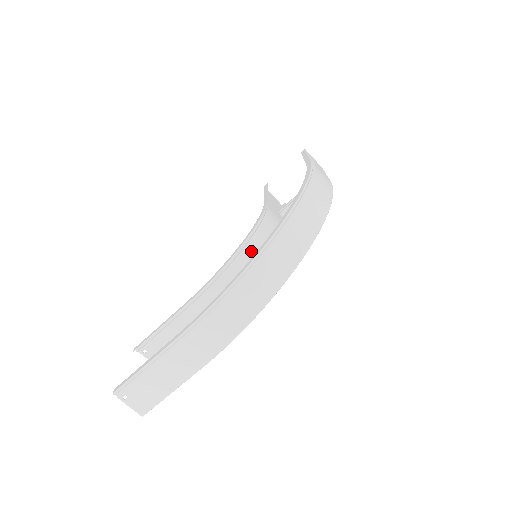
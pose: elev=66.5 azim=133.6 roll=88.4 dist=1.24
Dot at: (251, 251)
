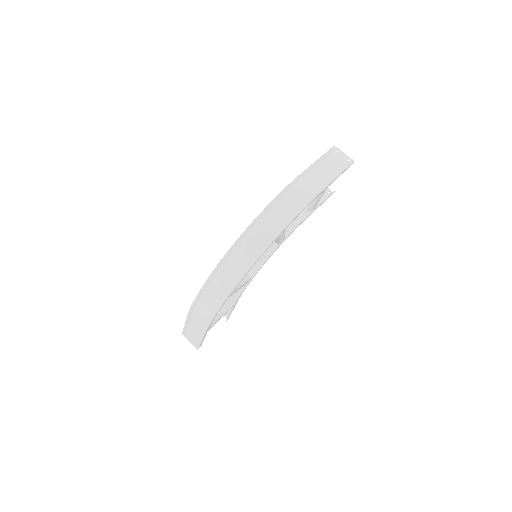
Dot at: occluded
